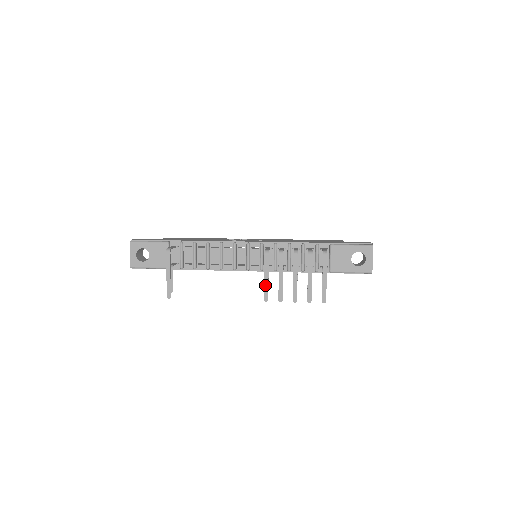
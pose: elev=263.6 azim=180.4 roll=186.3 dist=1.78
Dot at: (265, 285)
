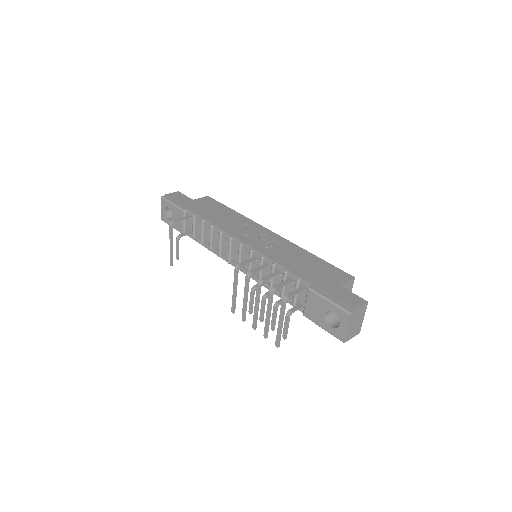
Dot at: (233, 298)
